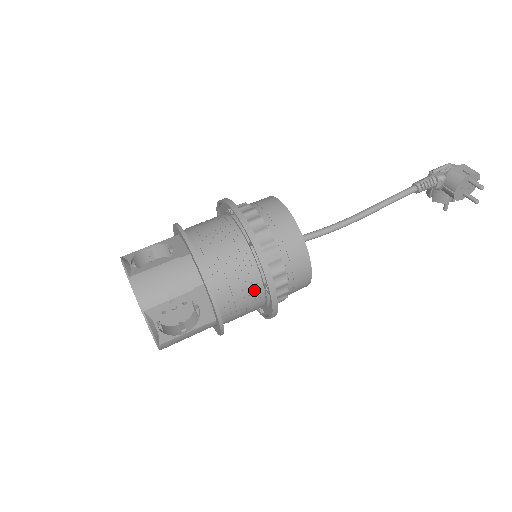
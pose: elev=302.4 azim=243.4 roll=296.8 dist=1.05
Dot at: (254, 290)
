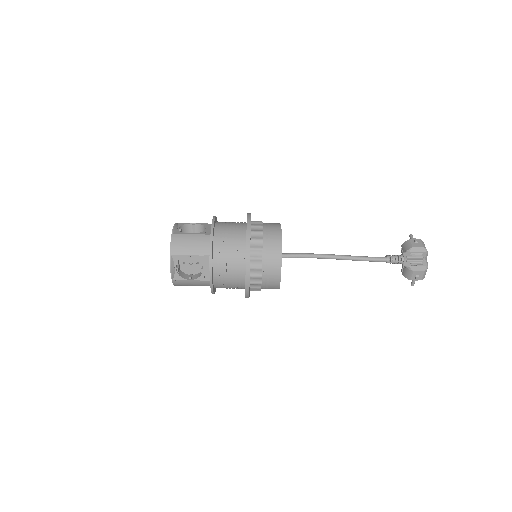
Dot at: occluded
